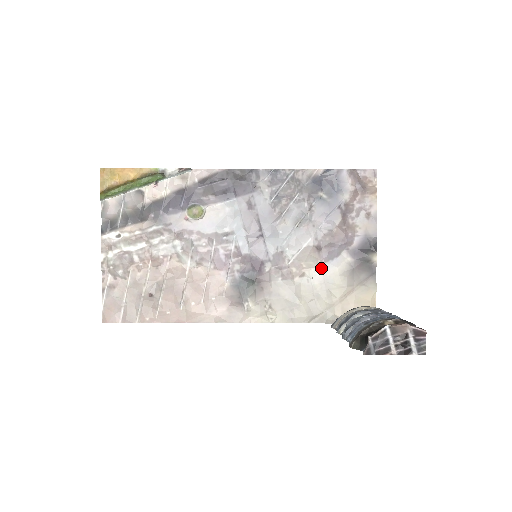
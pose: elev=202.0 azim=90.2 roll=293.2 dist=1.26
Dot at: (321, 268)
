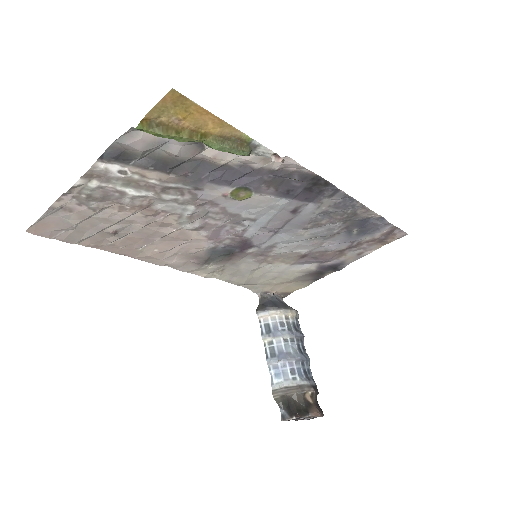
Dot at: (289, 265)
